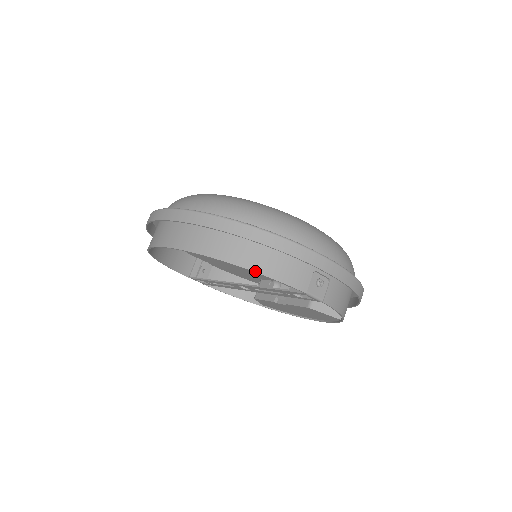
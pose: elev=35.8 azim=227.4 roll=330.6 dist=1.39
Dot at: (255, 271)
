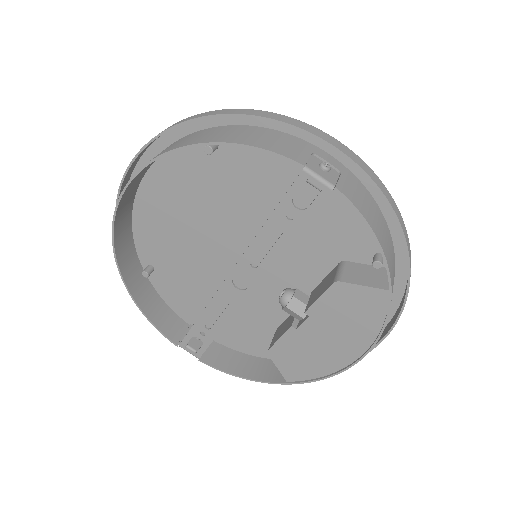
Dot at: (228, 142)
